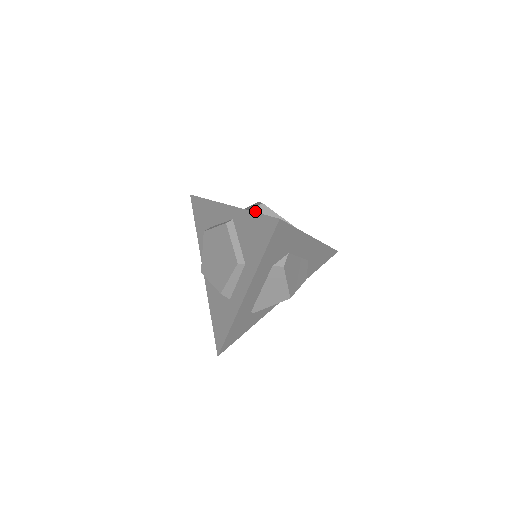
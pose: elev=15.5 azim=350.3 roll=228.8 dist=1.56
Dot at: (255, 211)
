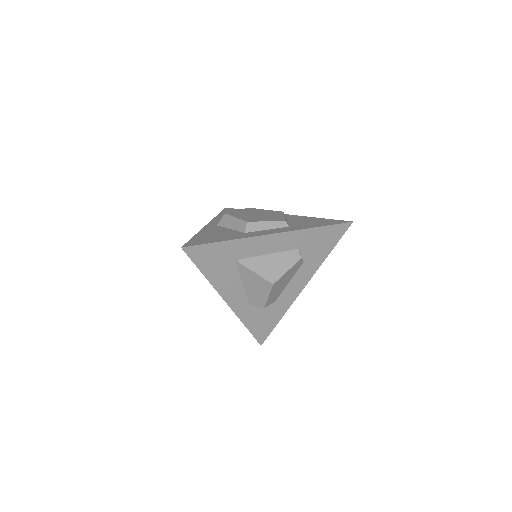
Dot at: occluded
